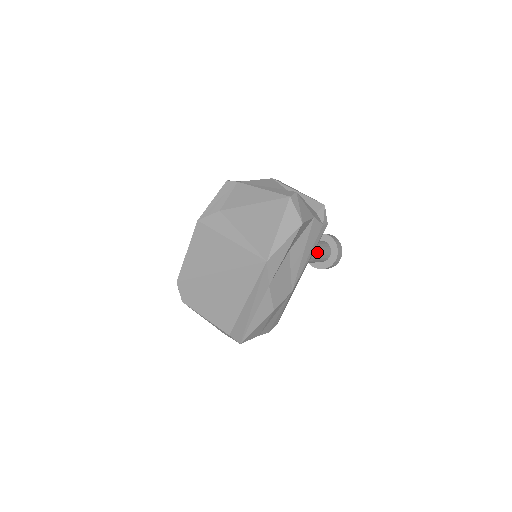
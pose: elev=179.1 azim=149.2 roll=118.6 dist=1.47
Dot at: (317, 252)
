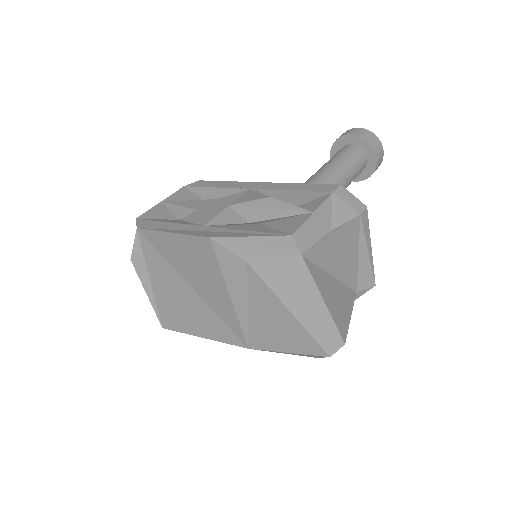
Dot at: occluded
